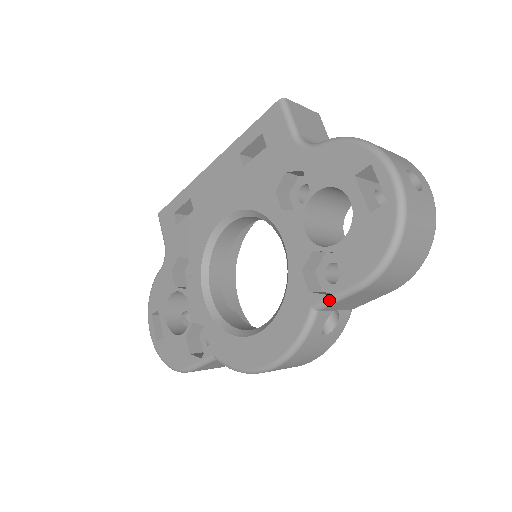
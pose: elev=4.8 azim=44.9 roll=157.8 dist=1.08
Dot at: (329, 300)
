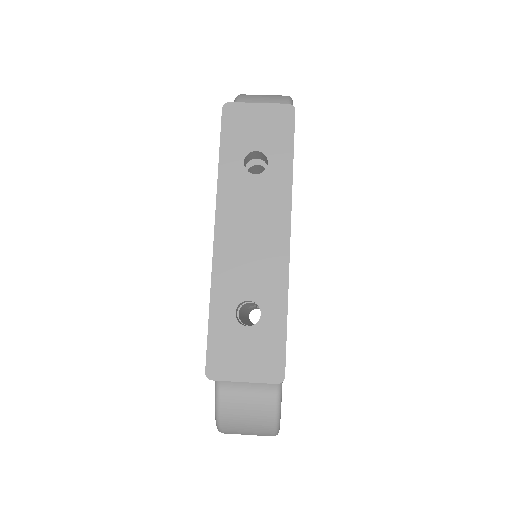
Dot at: occluded
